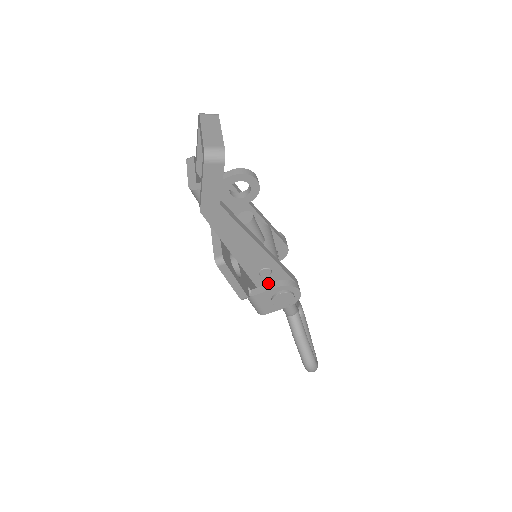
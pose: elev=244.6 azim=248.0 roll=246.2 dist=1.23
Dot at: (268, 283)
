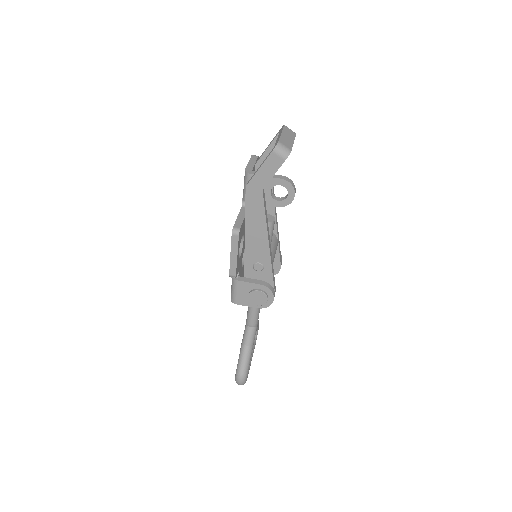
Dot at: (254, 278)
